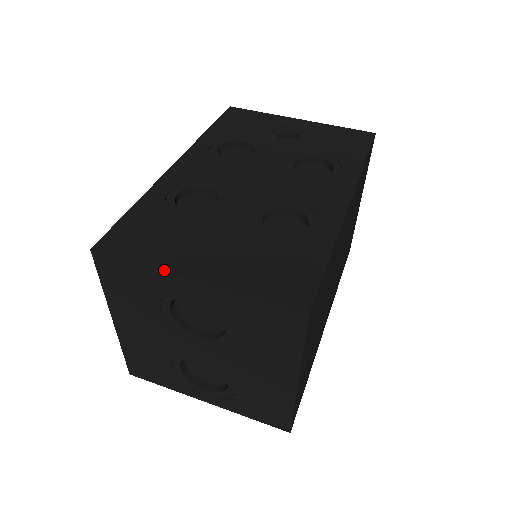
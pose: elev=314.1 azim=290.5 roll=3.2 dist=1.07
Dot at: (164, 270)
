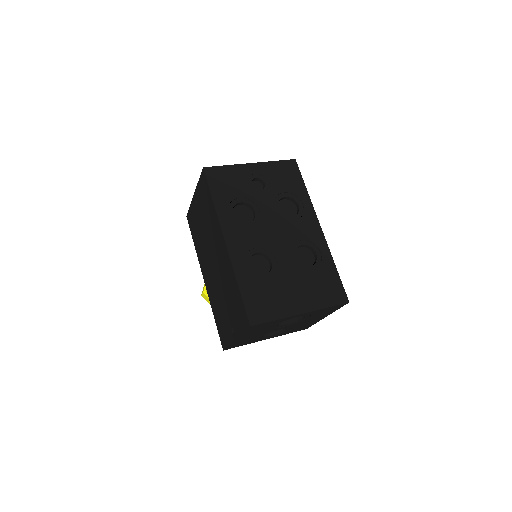
Dot at: (289, 316)
